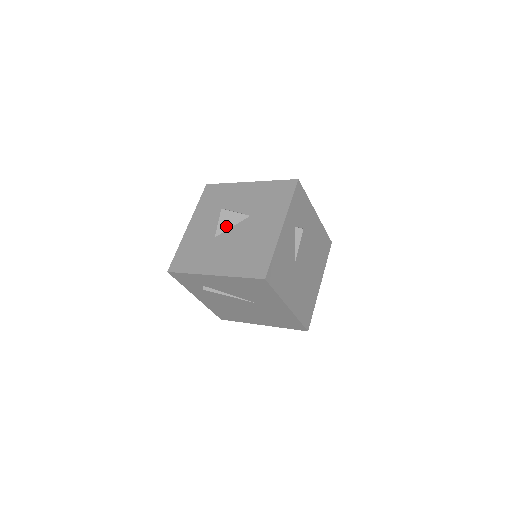
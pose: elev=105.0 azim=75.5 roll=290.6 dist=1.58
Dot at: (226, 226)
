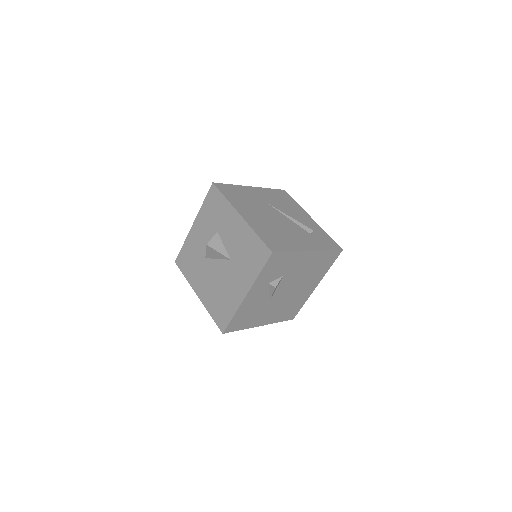
Dot at: (212, 256)
